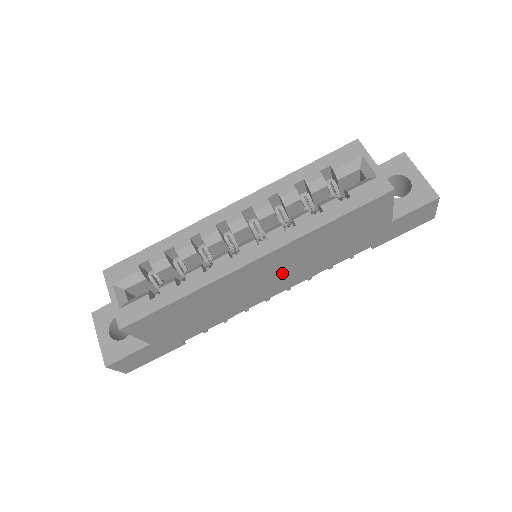
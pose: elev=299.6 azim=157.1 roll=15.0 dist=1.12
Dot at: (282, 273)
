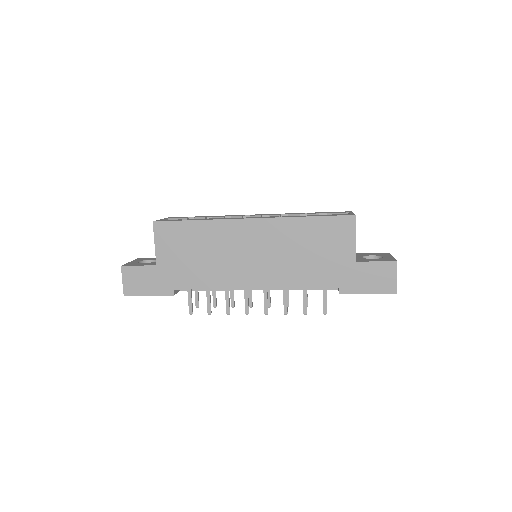
Dot at: (264, 257)
